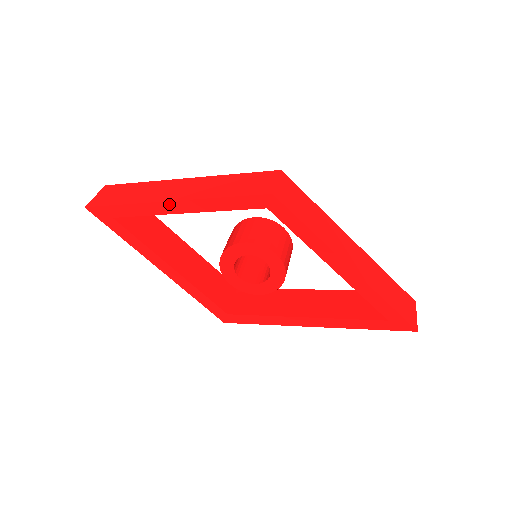
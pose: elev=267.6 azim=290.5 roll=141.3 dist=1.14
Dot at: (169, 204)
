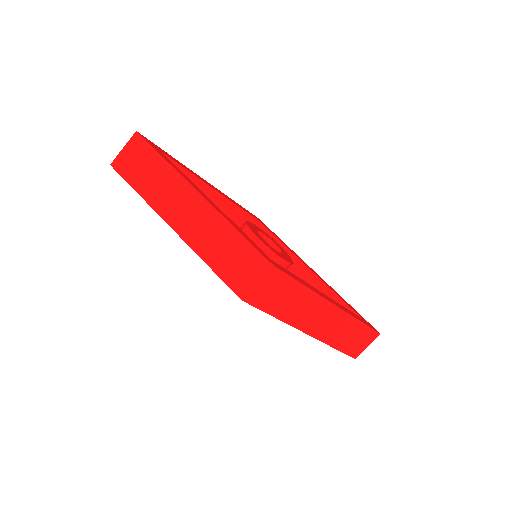
Dot at: (171, 226)
